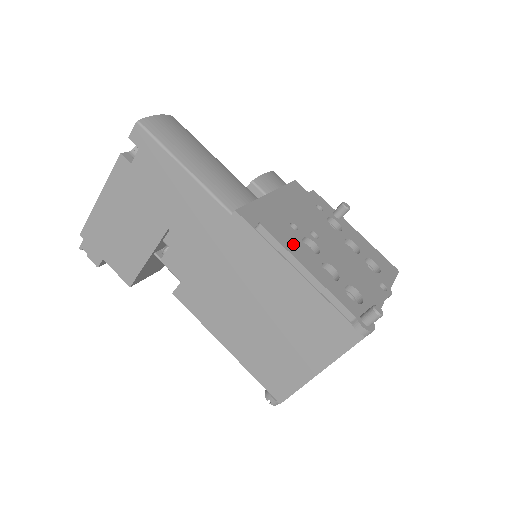
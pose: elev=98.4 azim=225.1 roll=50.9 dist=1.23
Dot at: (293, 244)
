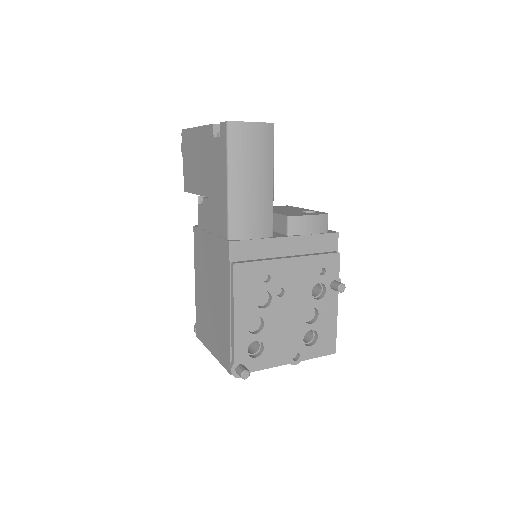
Dot at: (246, 292)
